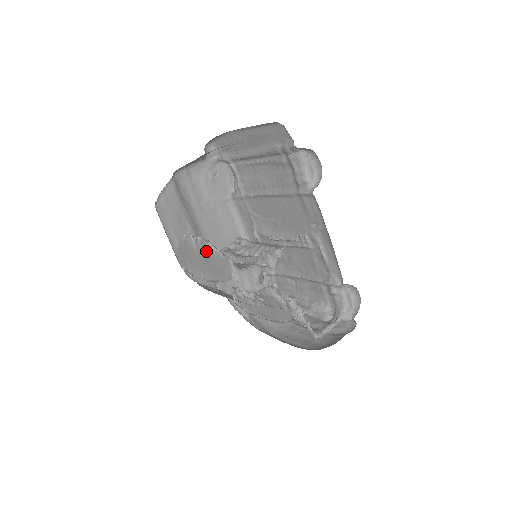
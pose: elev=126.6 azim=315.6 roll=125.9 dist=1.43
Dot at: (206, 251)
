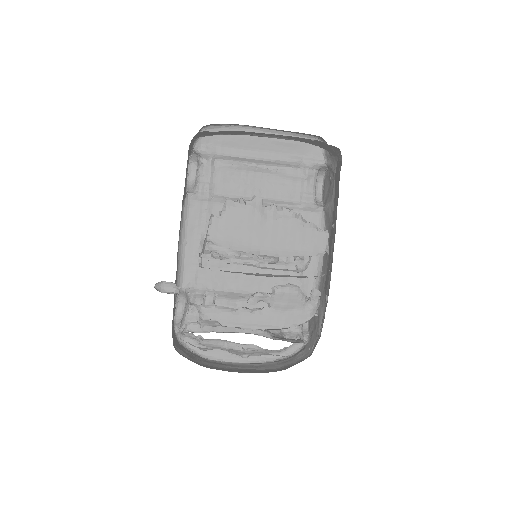
Dot at: (289, 221)
